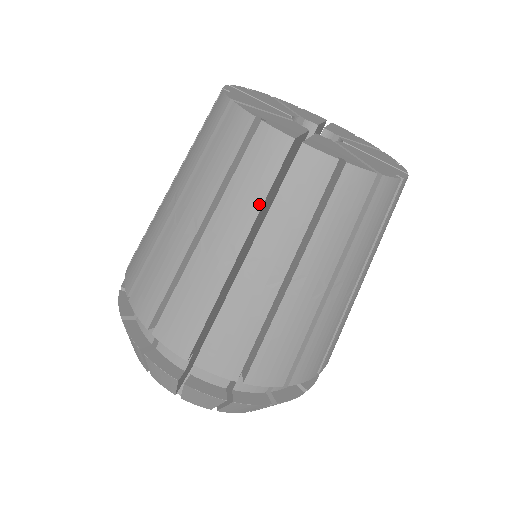
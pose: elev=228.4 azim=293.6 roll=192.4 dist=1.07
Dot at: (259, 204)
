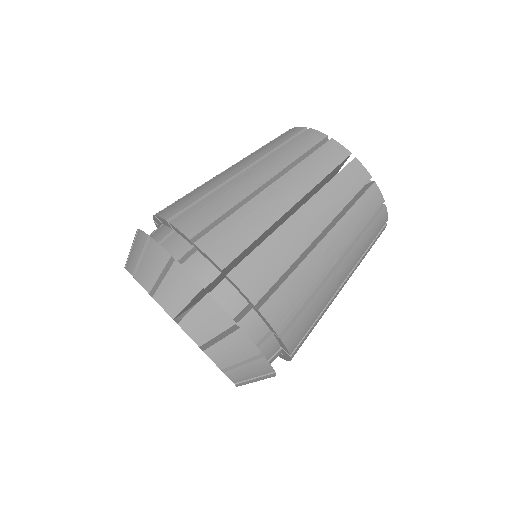
Dot at: (319, 179)
